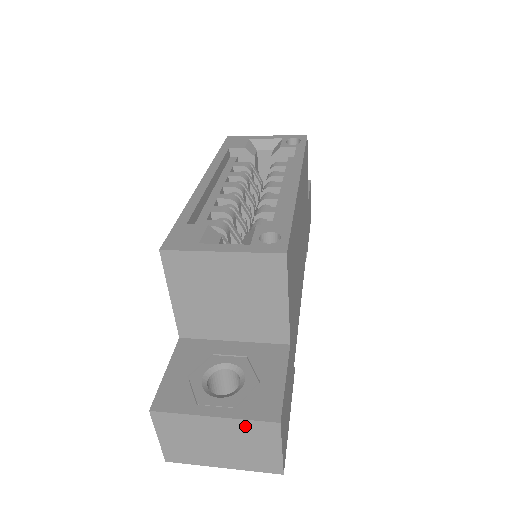
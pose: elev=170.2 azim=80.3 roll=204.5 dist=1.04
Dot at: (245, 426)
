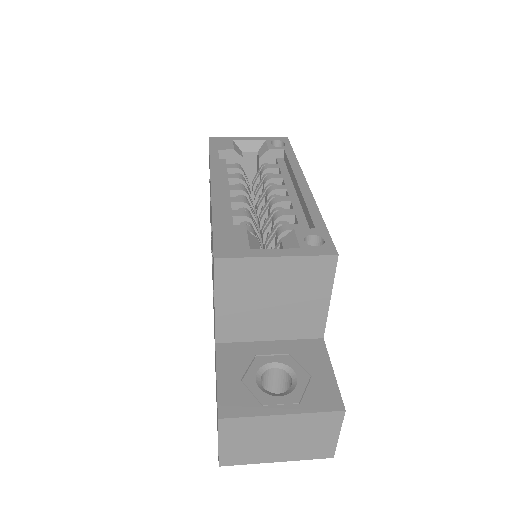
Dot at: (311, 419)
